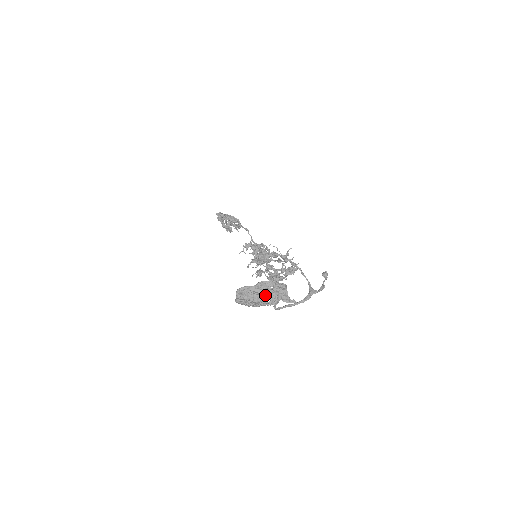
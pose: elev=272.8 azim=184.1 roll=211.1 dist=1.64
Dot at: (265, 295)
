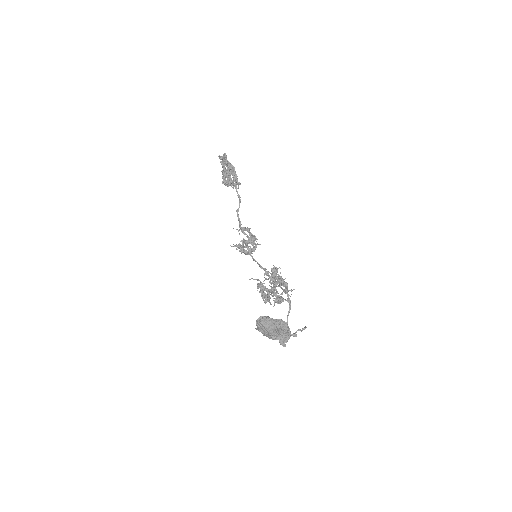
Dot at: occluded
